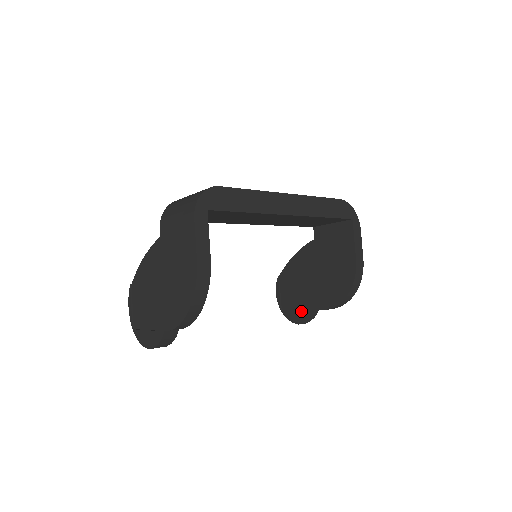
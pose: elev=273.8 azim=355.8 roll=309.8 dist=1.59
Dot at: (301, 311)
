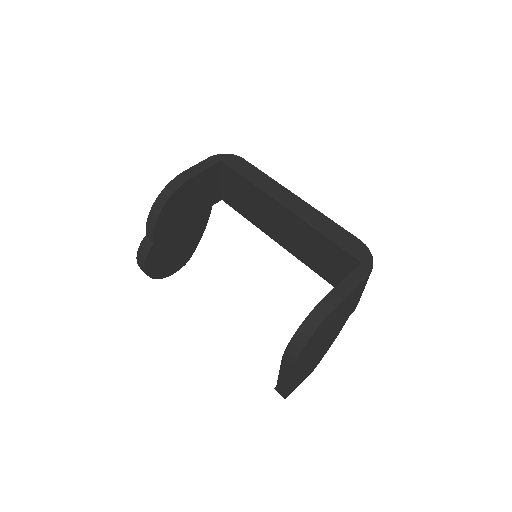
Dot at: occluded
